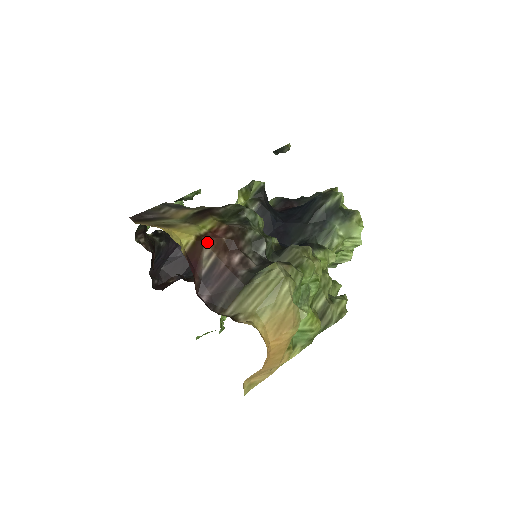
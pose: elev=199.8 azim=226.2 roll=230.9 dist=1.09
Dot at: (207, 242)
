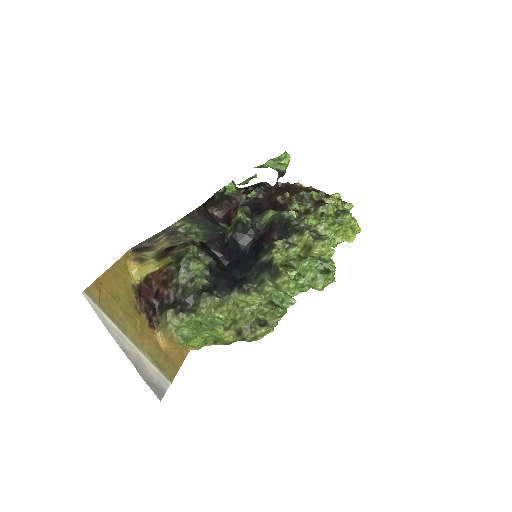
Dot at: (153, 278)
